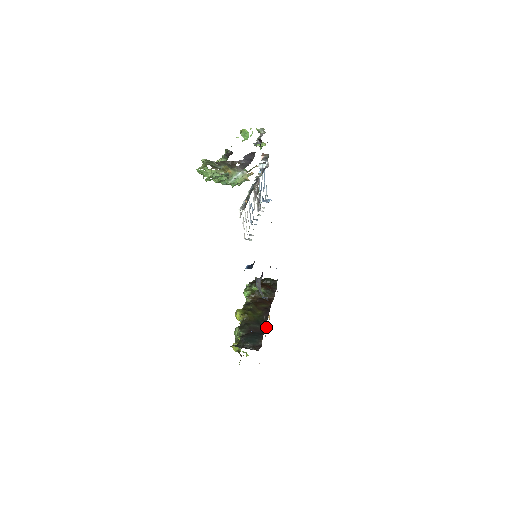
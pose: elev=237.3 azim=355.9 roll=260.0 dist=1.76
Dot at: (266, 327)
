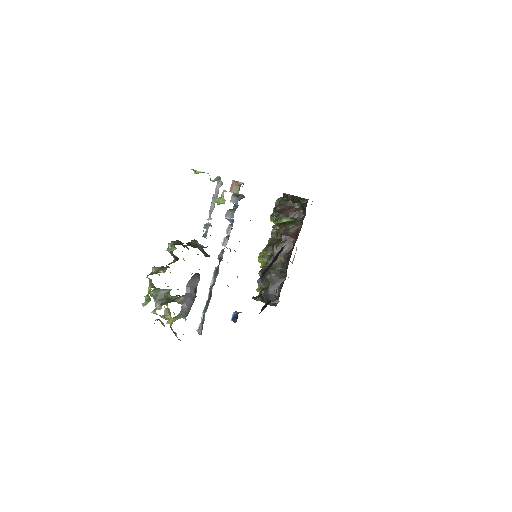
Dot at: (286, 276)
